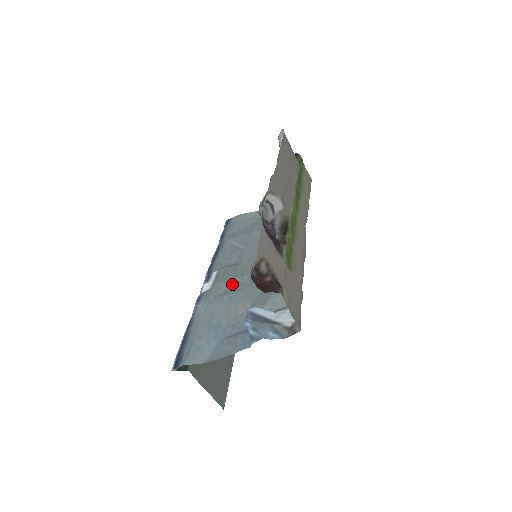
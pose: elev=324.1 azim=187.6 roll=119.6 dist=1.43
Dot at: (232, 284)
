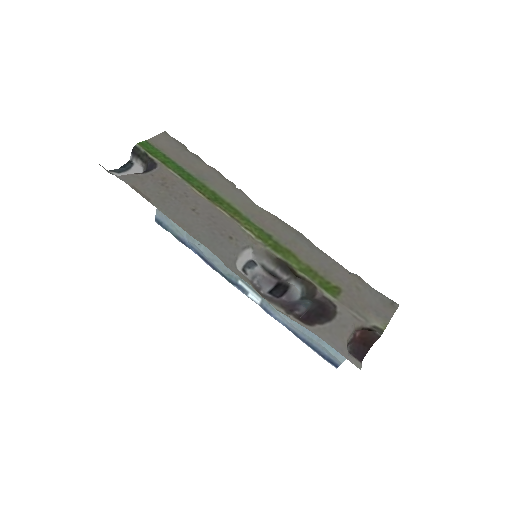
Dot at: occluded
